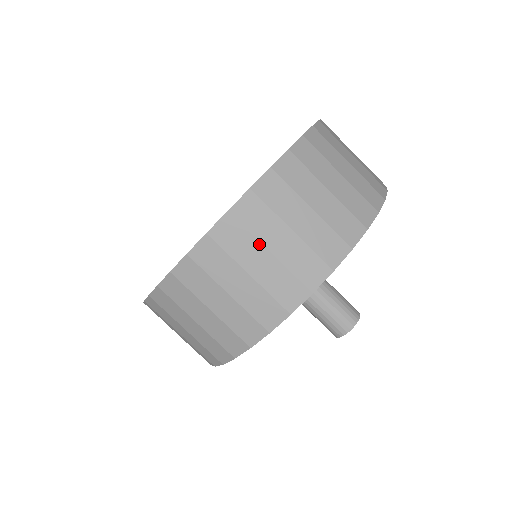
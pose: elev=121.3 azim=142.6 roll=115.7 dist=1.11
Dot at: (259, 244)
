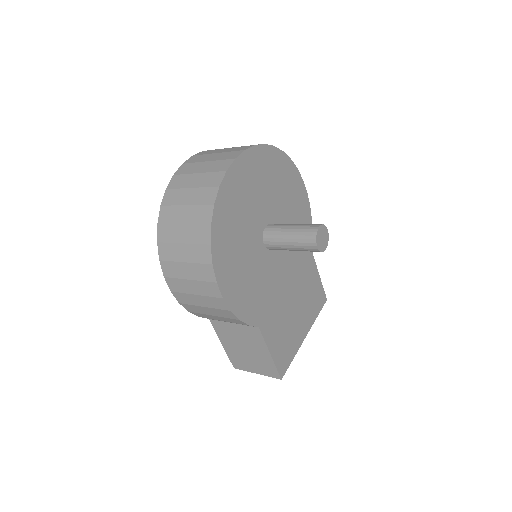
Dot at: (185, 189)
